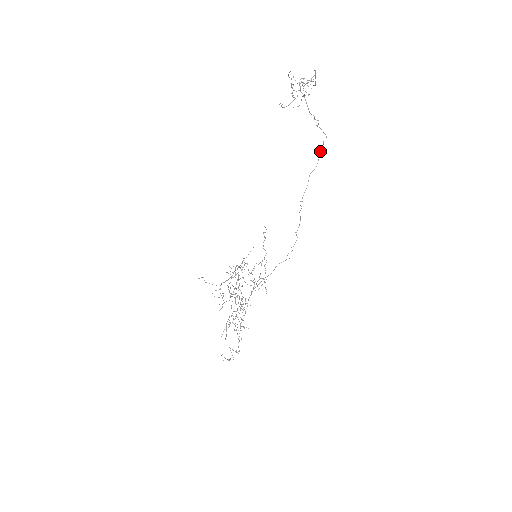
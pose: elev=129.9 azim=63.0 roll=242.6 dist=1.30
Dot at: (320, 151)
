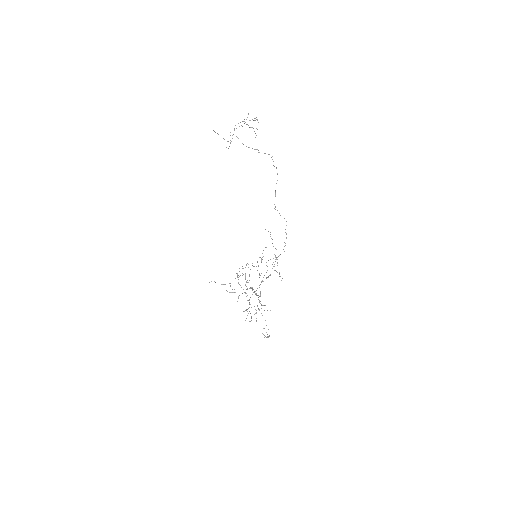
Dot at: occluded
